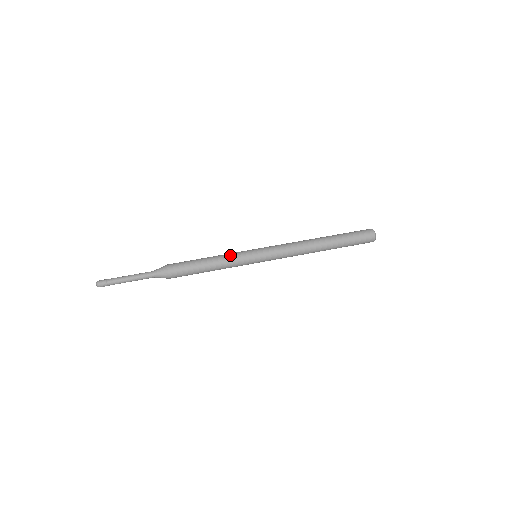
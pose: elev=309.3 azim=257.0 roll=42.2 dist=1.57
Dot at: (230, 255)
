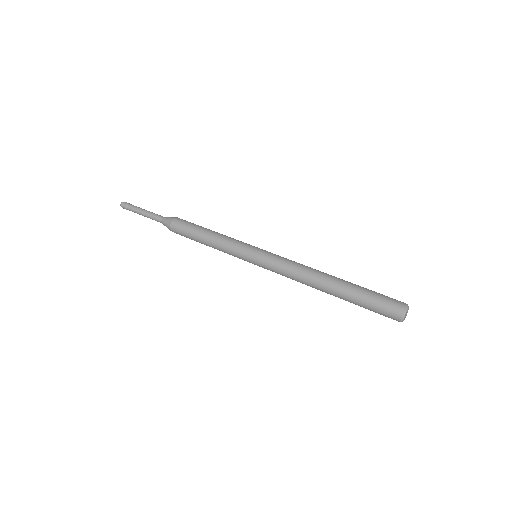
Dot at: (233, 238)
